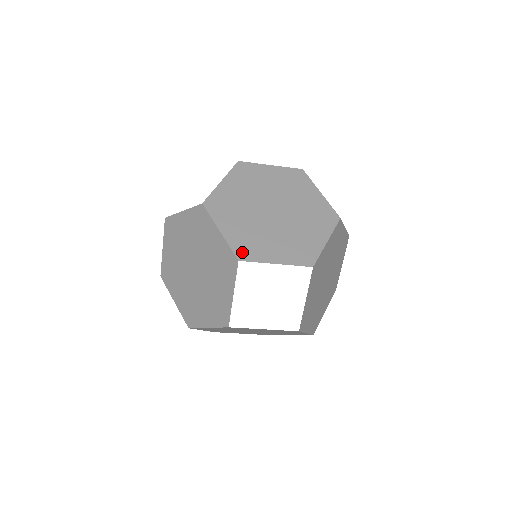
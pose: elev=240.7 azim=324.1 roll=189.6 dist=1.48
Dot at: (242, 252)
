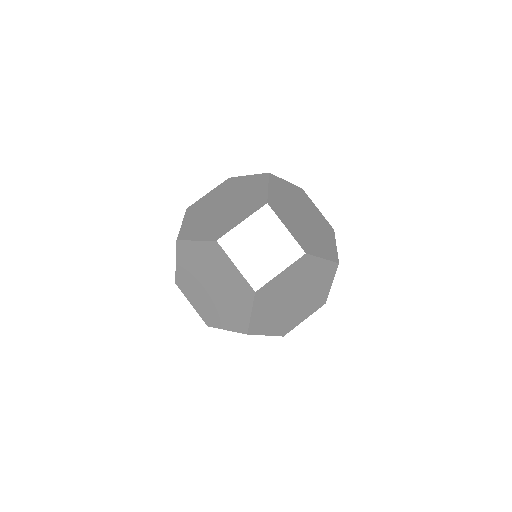
Dot at: (216, 236)
